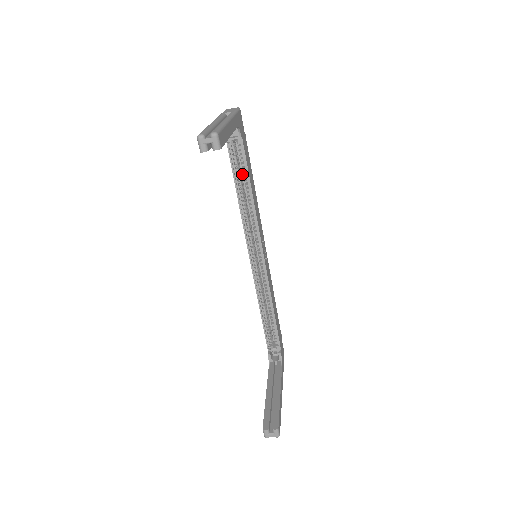
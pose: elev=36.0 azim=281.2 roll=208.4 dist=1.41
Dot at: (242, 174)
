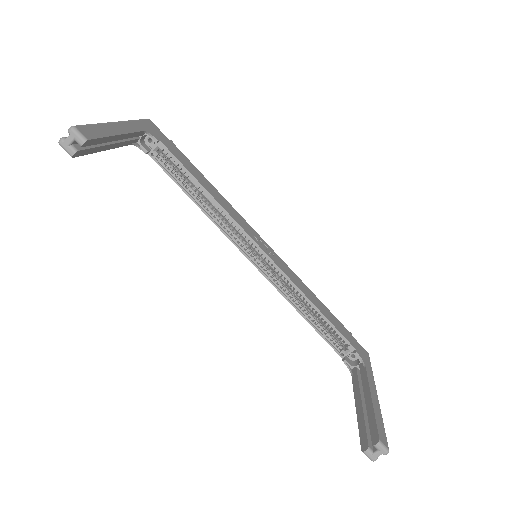
Dot at: occluded
